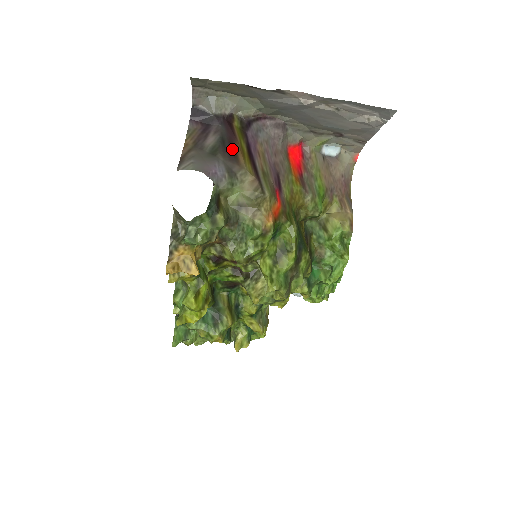
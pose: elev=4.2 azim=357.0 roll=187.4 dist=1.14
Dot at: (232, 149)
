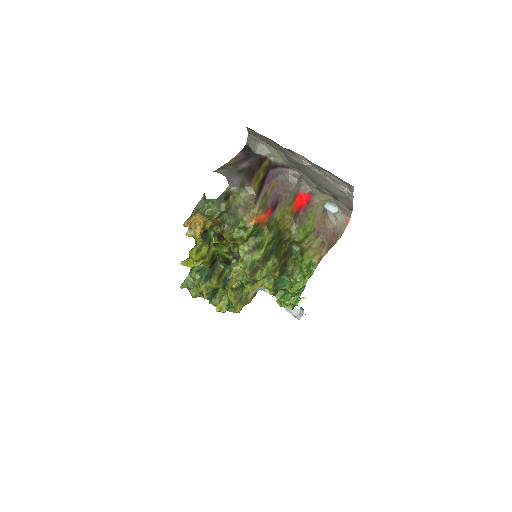
Dot at: (252, 174)
